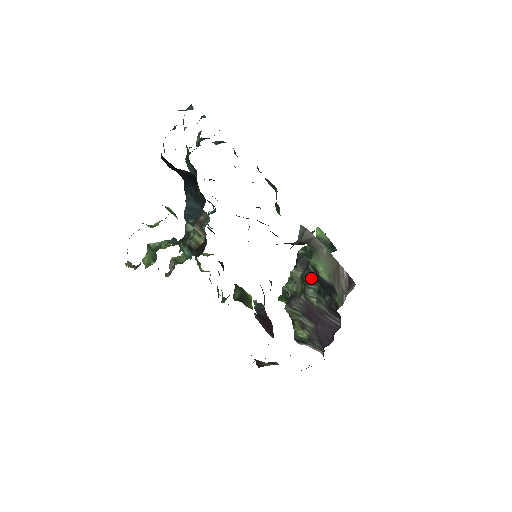
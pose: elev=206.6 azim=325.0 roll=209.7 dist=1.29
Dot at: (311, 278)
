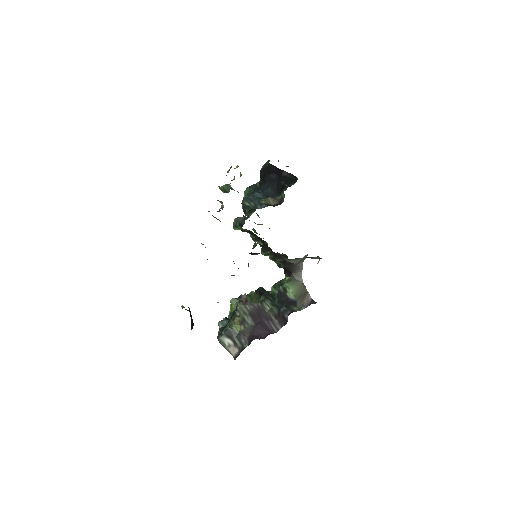
Dot at: (271, 298)
